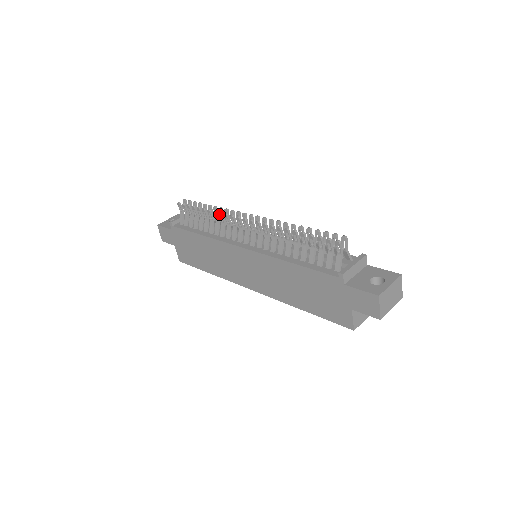
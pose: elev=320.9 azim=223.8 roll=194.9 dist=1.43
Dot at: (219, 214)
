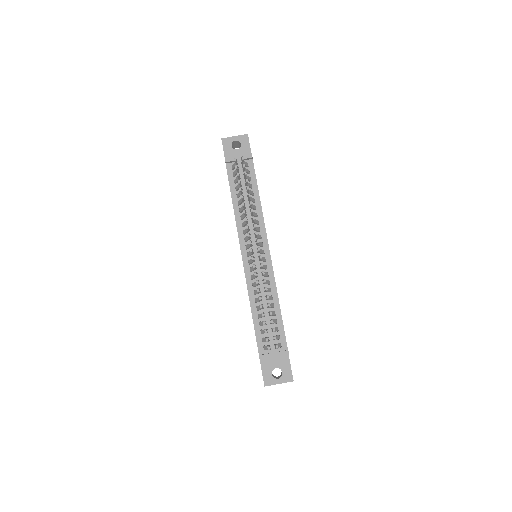
Dot at: (245, 219)
